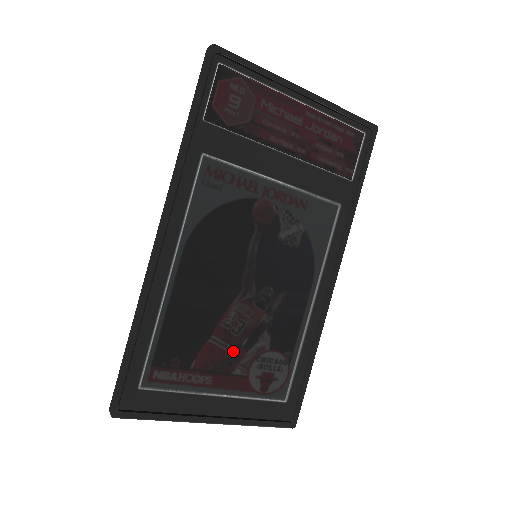
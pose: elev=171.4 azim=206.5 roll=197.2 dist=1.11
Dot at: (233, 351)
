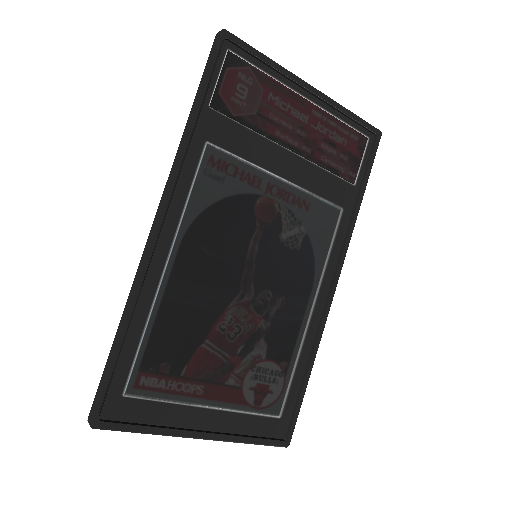
Dot at: (227, 358)
